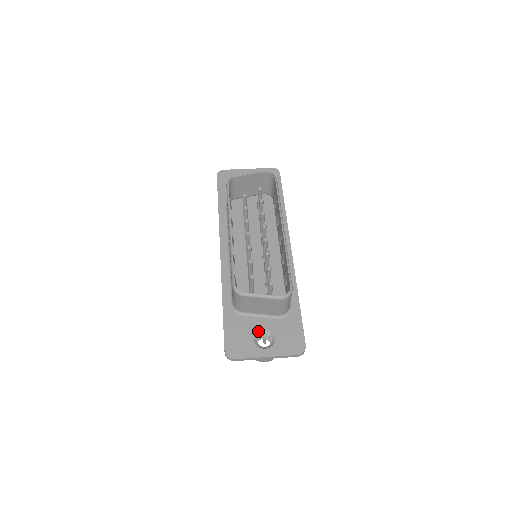
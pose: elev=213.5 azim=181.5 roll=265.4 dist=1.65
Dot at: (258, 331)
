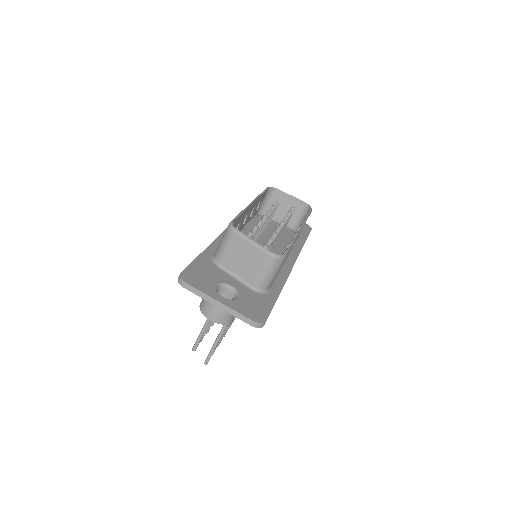
Dot at: (225, 284)
